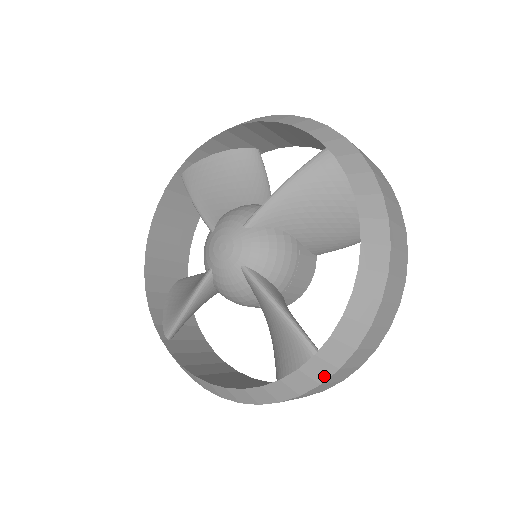
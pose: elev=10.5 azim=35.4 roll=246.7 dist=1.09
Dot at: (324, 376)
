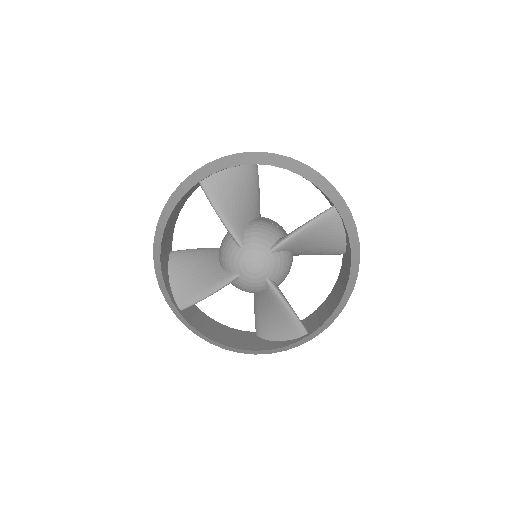
Dot at: (305, 342)
